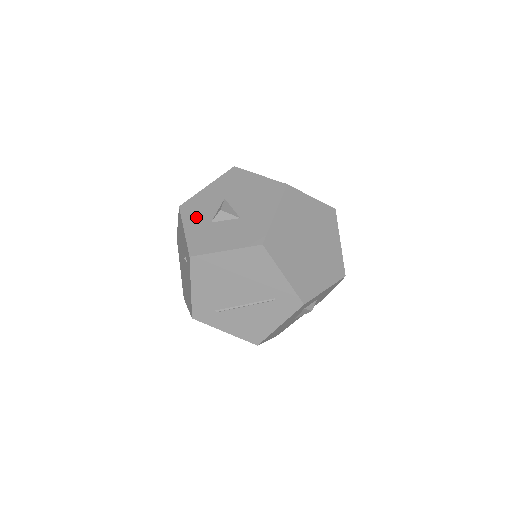
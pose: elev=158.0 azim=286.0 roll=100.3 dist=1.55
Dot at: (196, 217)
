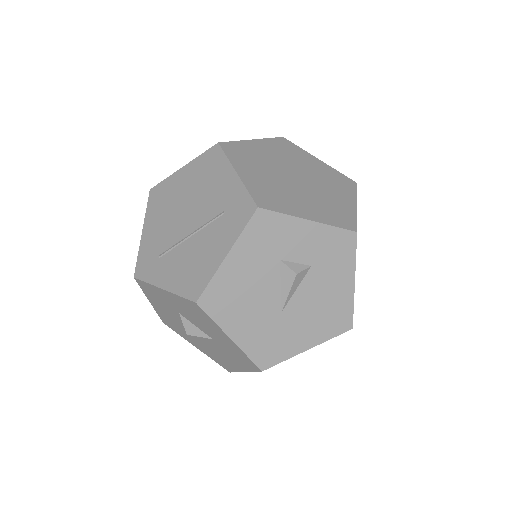
Dot at: occluded
